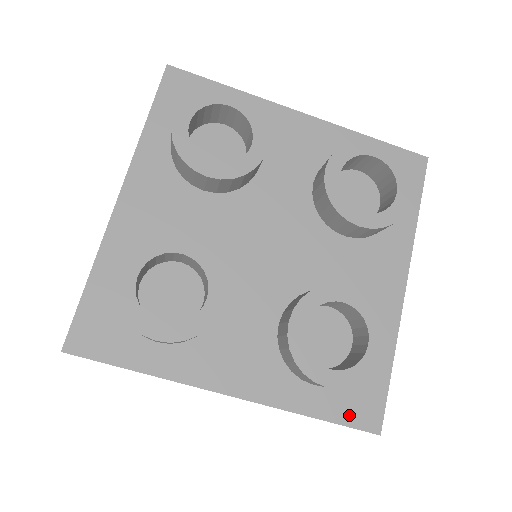
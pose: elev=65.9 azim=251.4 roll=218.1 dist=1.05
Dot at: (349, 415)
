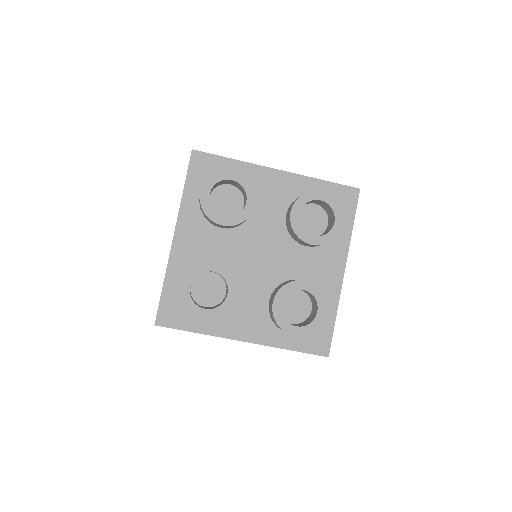
Dot at: (310, 348)
